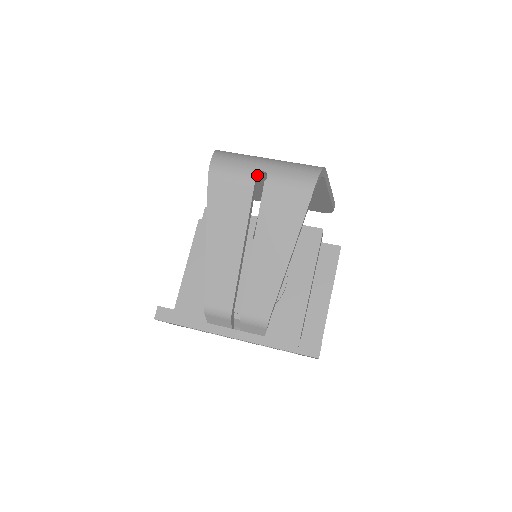
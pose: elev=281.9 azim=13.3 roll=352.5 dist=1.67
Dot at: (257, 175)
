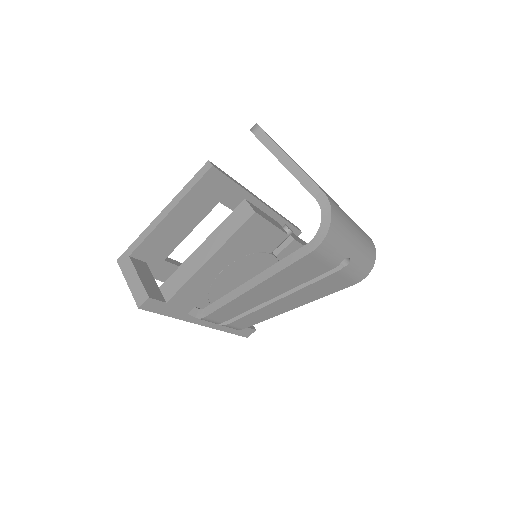
Dot at: occluded
